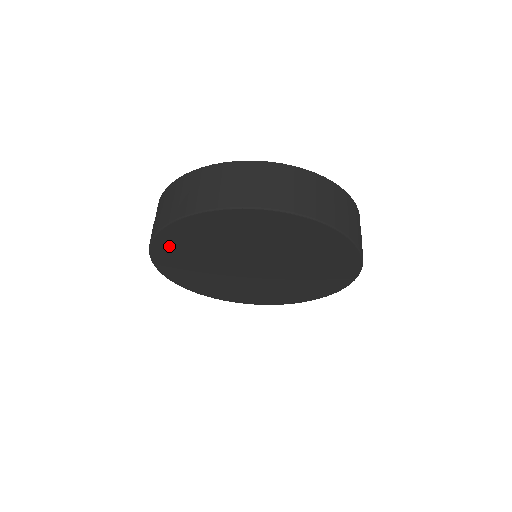
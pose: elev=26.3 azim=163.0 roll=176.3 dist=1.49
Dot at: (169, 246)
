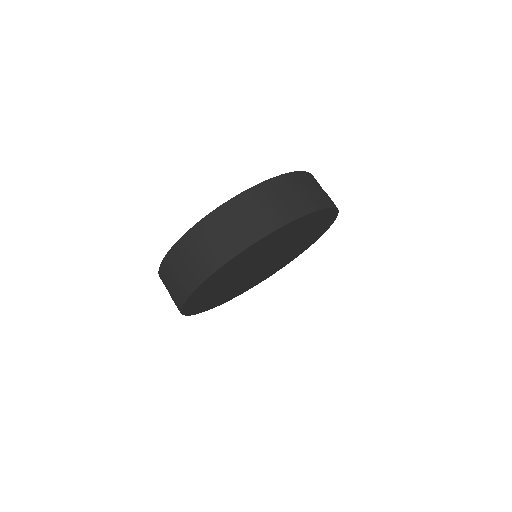
Dot at: (213, 305)
